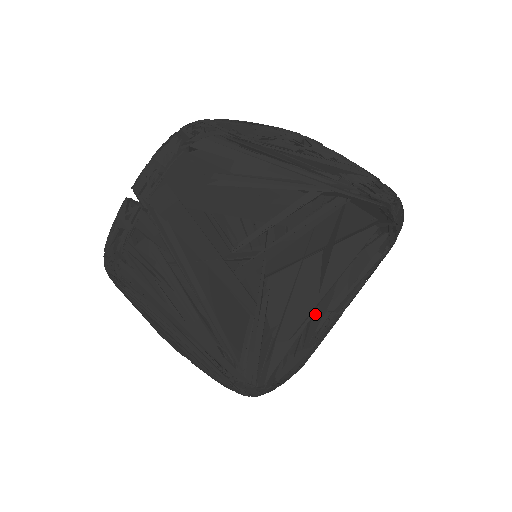
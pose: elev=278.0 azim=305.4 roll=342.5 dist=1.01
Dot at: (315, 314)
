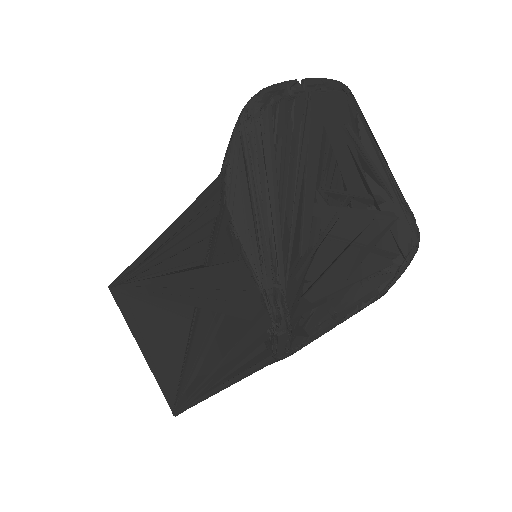
Dot at: (328, 303)
